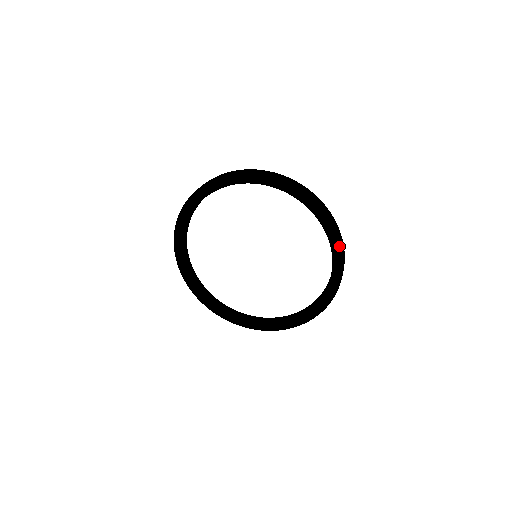
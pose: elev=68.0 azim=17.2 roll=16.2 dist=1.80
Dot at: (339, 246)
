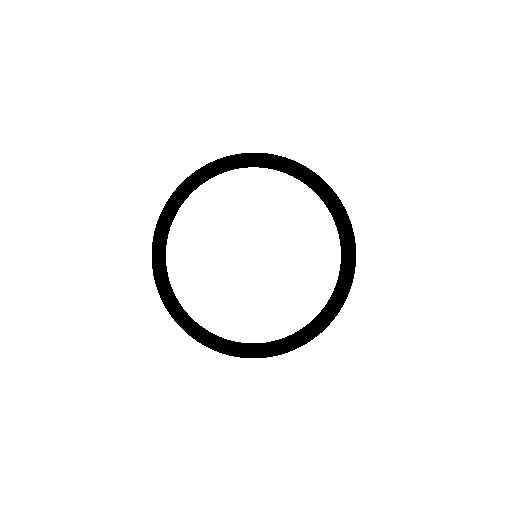
Dot at: (305, 170)
